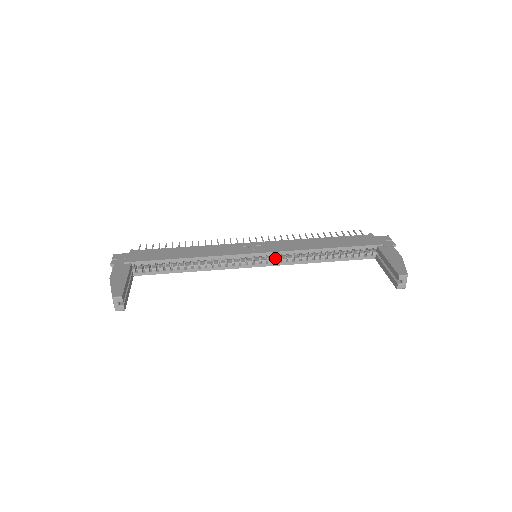
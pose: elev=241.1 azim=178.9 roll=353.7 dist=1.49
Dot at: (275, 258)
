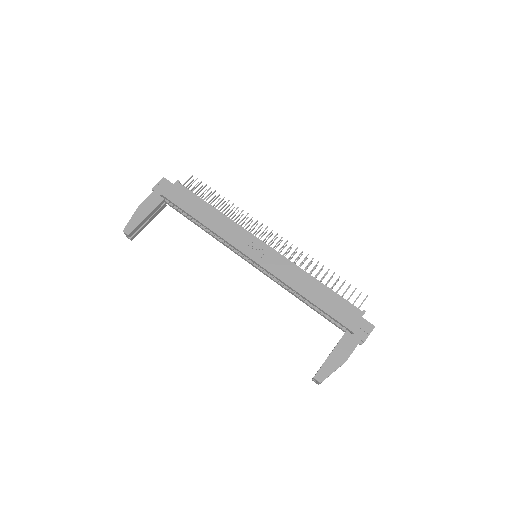
Dot at: occluded
